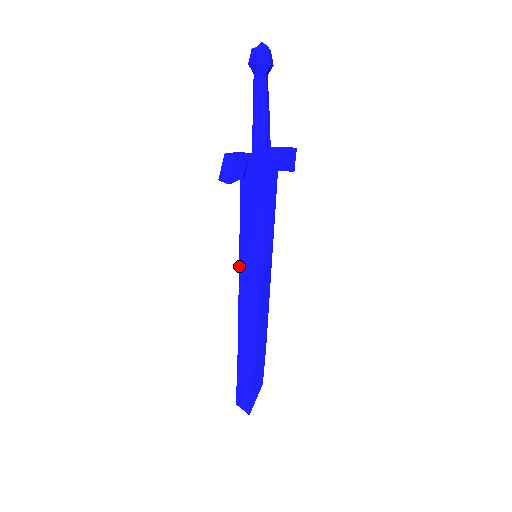
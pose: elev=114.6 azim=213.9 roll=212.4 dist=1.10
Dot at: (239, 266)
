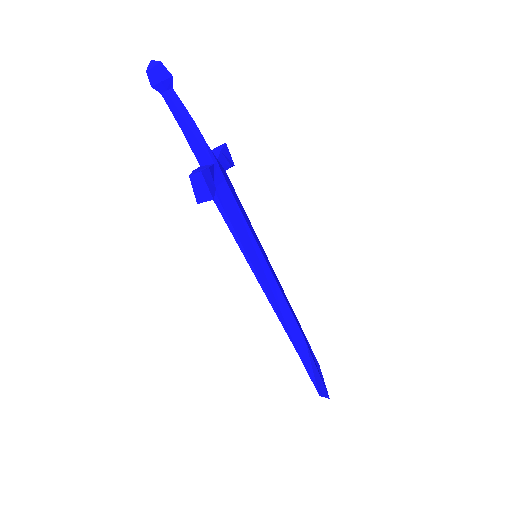
Dot at: (253, 272)
